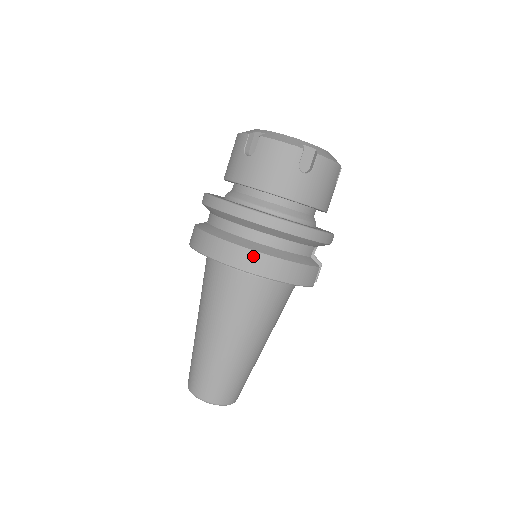
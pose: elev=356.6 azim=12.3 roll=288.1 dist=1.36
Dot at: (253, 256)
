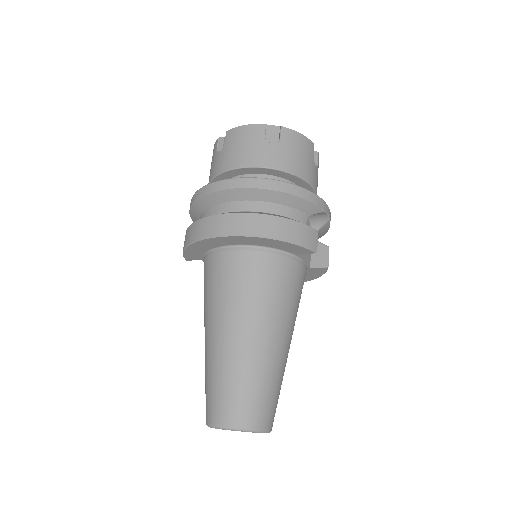
Dot at: (235, 218)
